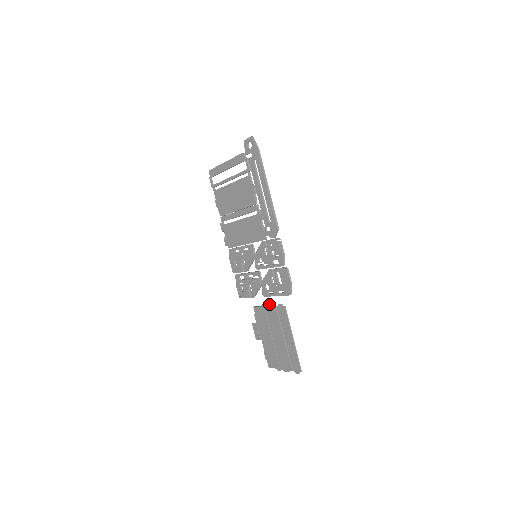
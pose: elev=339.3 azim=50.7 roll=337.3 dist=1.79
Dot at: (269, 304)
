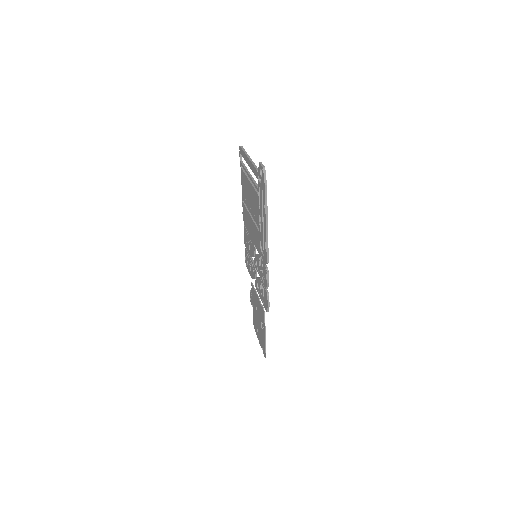
Dot at: (258, 296)
